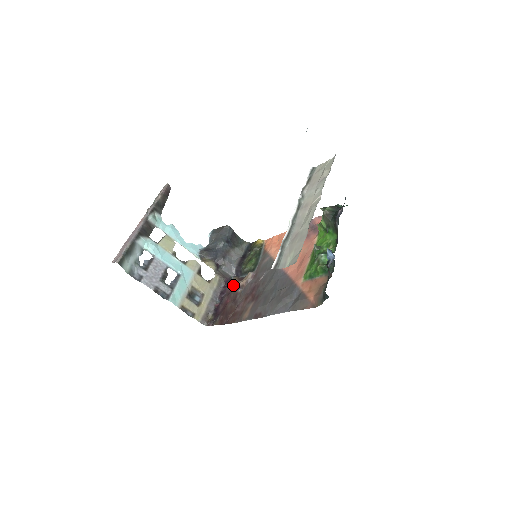
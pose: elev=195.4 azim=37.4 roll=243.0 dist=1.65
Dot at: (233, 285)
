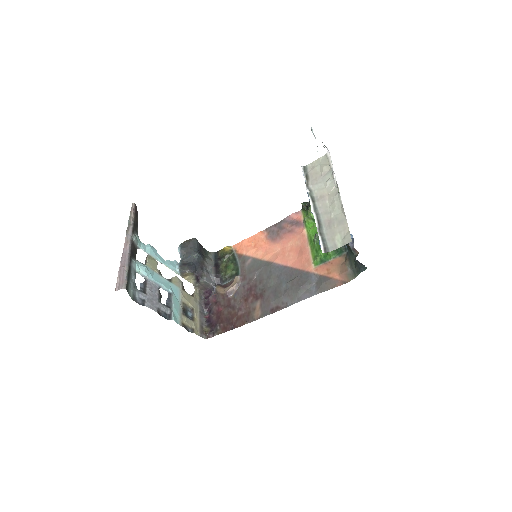
Dot at: (220, 293)
